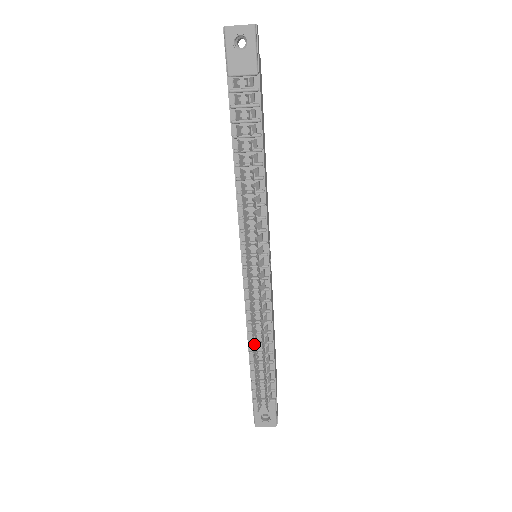
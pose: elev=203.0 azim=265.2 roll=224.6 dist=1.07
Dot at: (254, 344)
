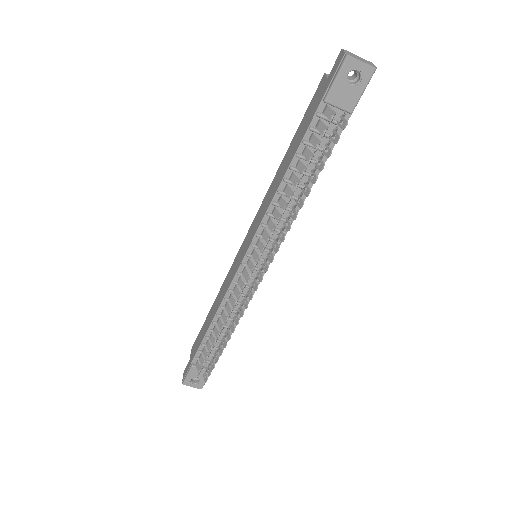
Dot at: (221, 330)
